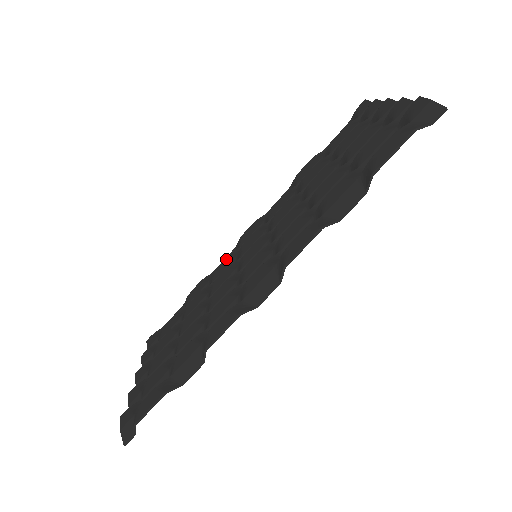
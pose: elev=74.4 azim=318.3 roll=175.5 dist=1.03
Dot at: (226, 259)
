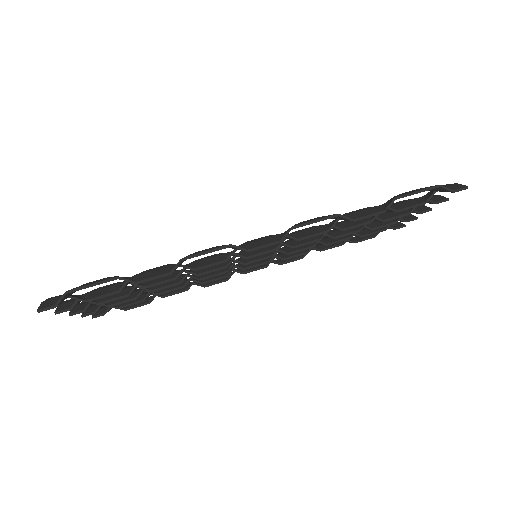
Dot at: occluded
